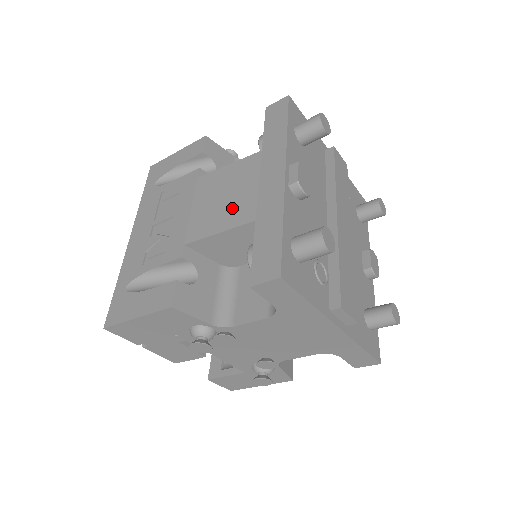
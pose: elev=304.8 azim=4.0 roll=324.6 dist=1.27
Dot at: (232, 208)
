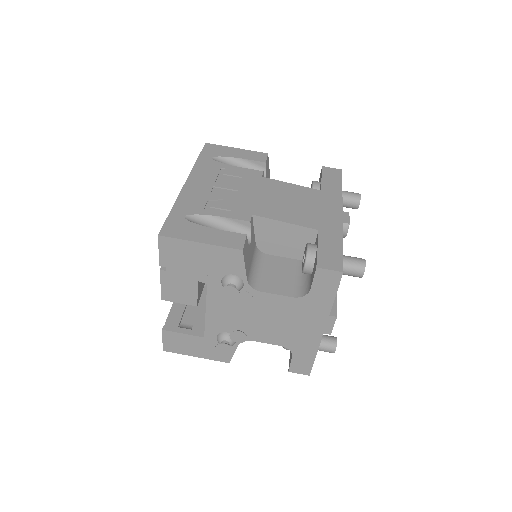
Dot at: (297, 213)
